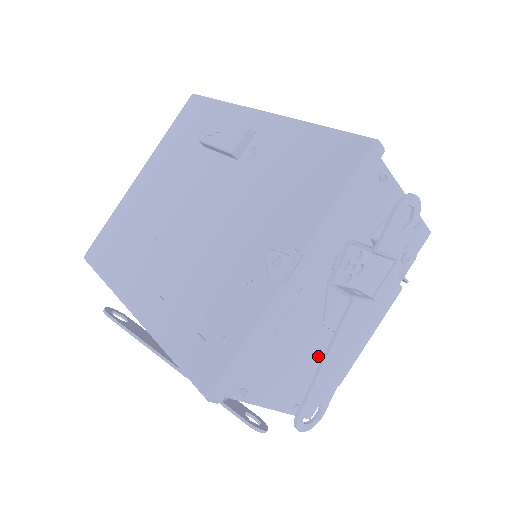
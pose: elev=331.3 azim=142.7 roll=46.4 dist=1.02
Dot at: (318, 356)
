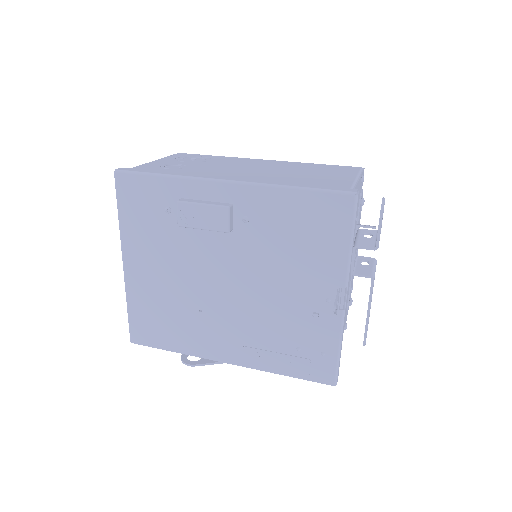
Dot at: occluded
